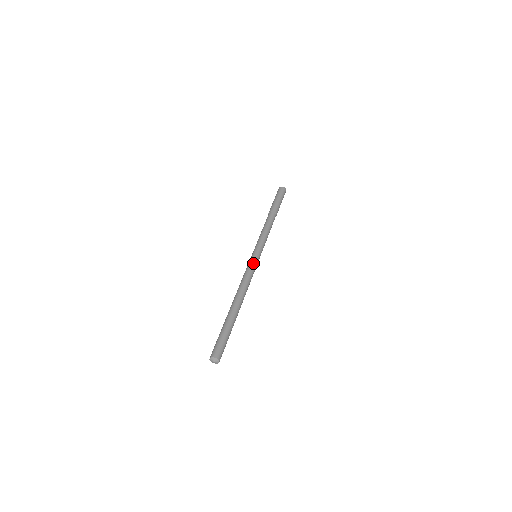
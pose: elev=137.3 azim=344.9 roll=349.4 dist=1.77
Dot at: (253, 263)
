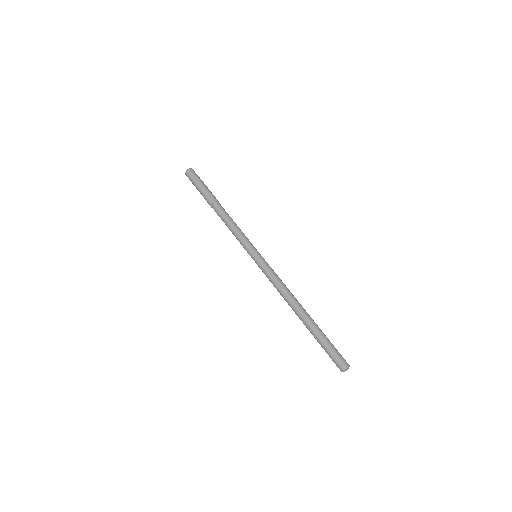
Dot at: occluded
